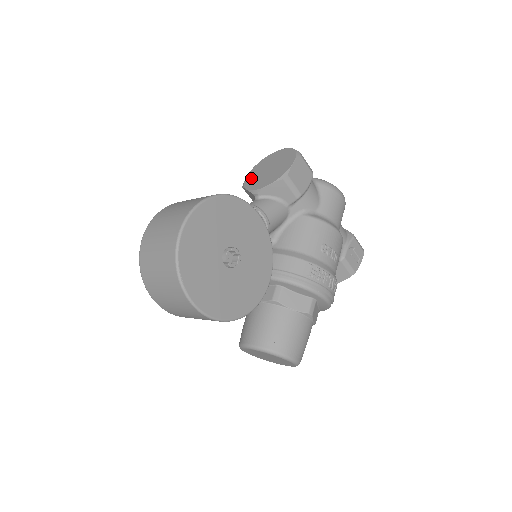
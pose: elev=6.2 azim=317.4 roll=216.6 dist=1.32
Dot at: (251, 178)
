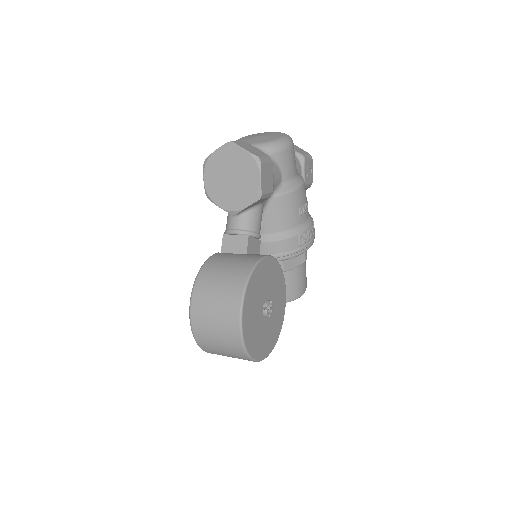
Dot at: (213, 189)
